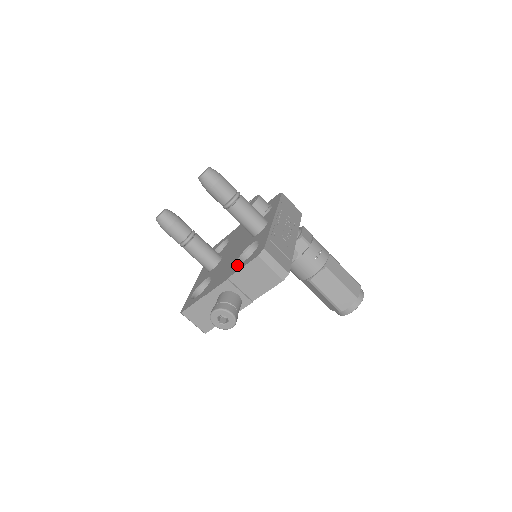
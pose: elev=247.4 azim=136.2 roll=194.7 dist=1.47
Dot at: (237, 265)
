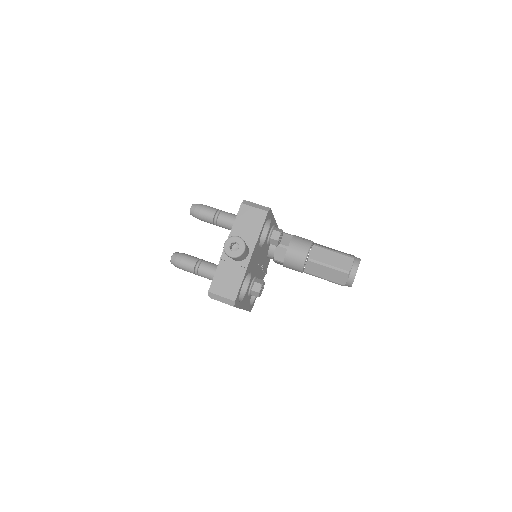
Dot at: occluded
